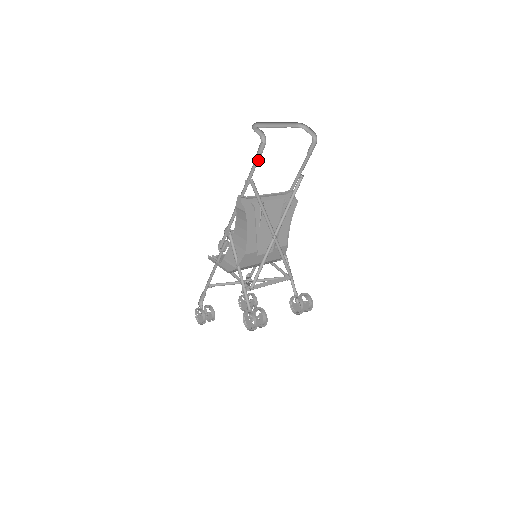
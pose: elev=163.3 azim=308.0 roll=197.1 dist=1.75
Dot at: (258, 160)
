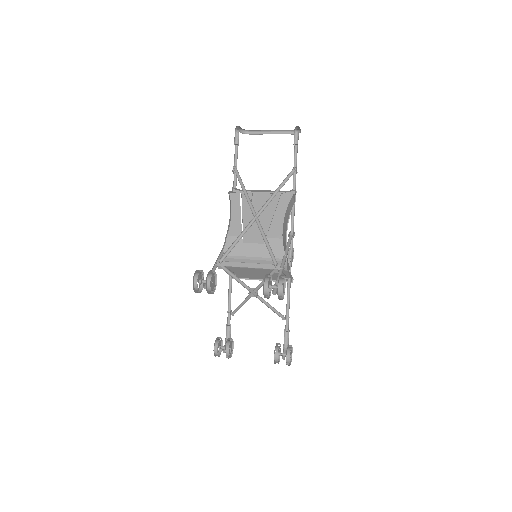
Dot at: occluded
